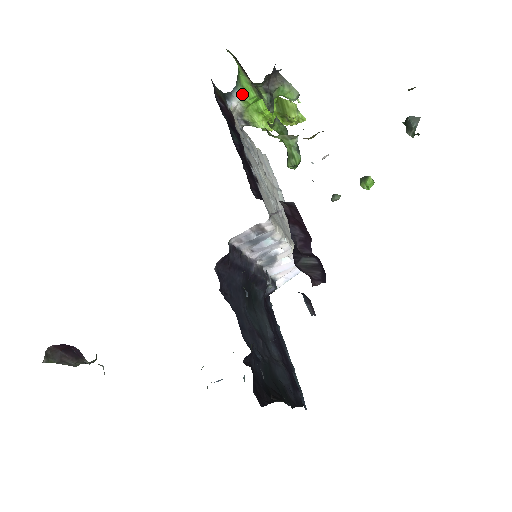
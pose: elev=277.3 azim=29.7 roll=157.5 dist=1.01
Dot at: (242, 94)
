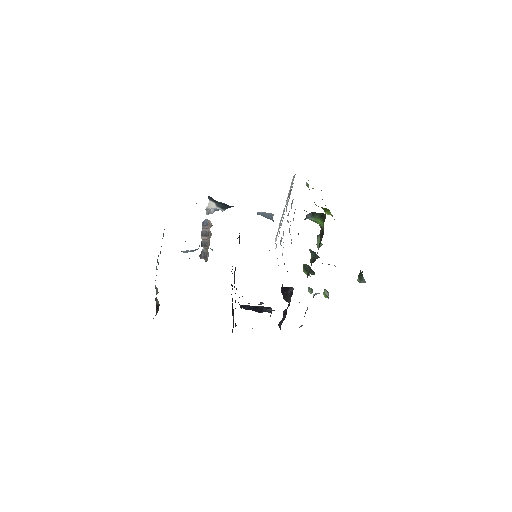
Dot at: (312, 220)
